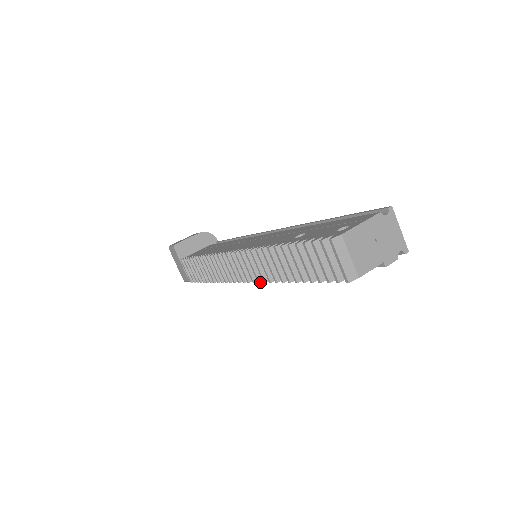
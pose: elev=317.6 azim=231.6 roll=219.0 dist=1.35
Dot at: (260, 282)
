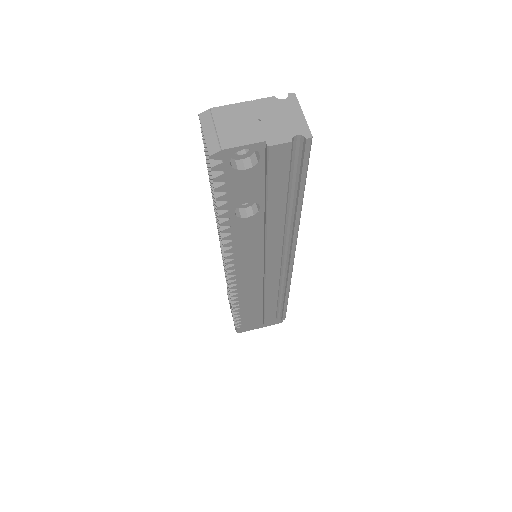
Dot at: (226, 256)
